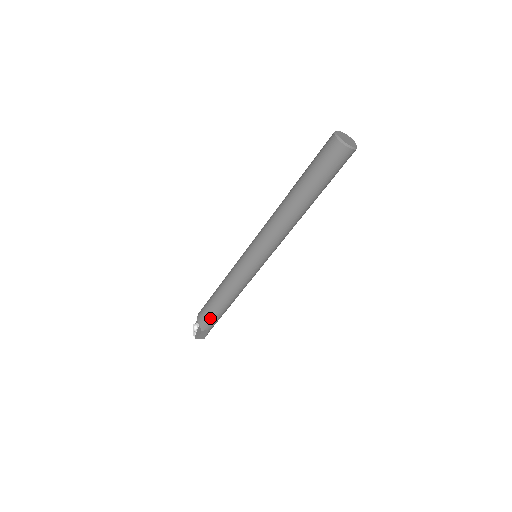
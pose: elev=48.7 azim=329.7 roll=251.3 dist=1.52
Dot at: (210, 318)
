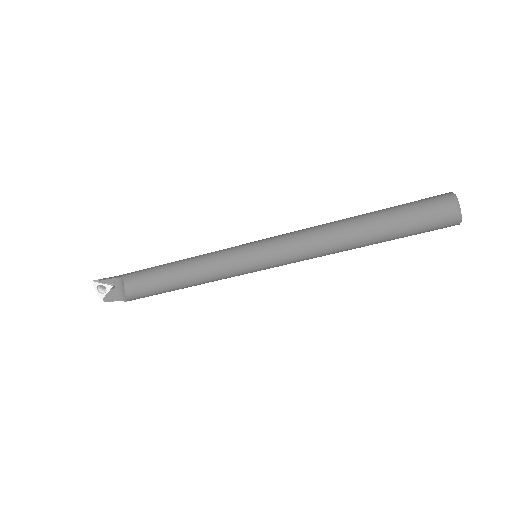
Dot at: occluded
